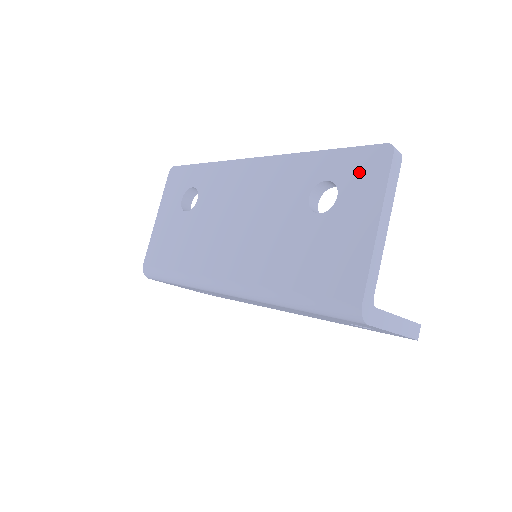
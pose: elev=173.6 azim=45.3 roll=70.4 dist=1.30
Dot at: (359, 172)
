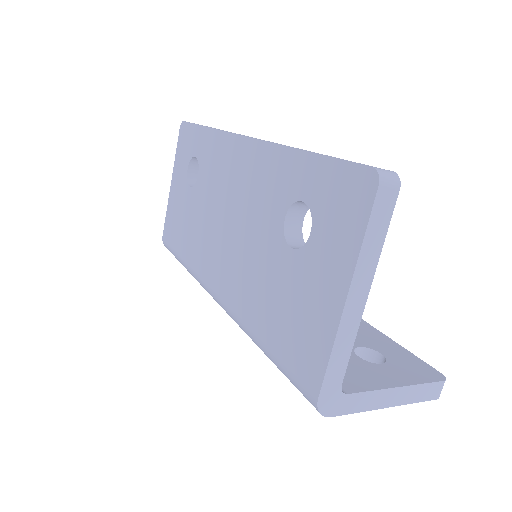
Dot at: (336, 204)
